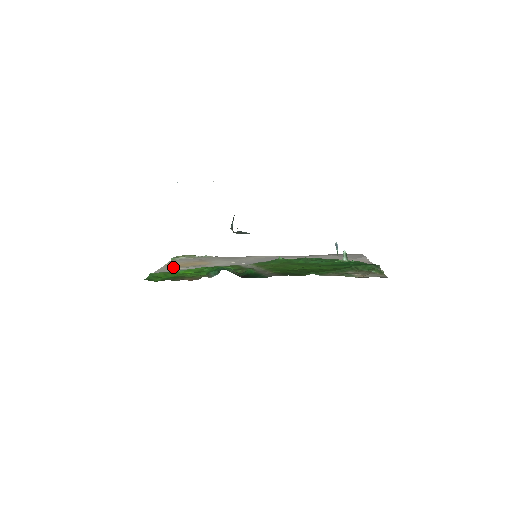
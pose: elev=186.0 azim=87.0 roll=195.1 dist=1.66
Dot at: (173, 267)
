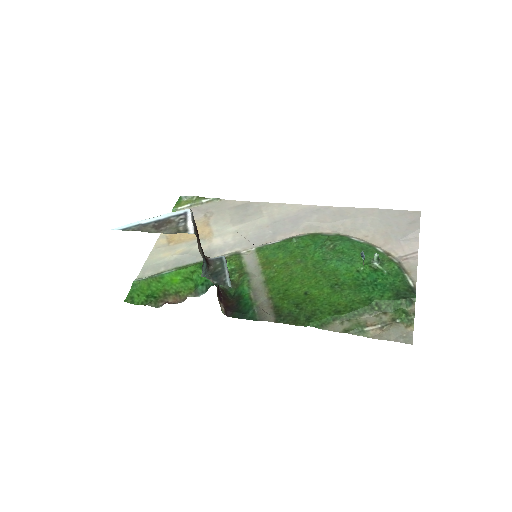
Dot at: (166, 247)
